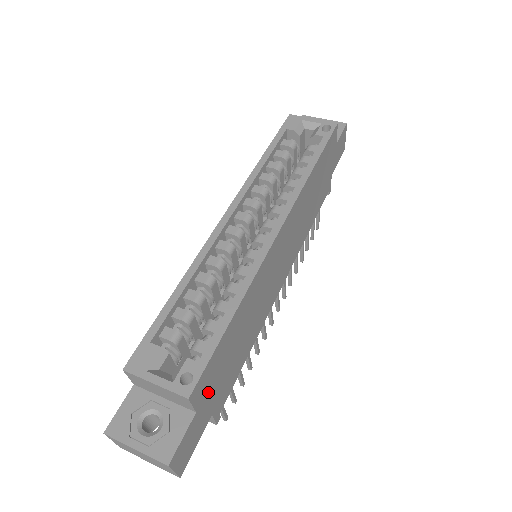
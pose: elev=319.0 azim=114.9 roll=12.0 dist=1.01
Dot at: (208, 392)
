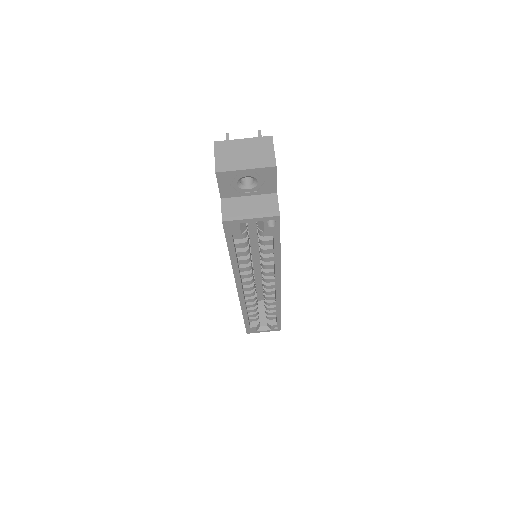
Dot at: occluded
